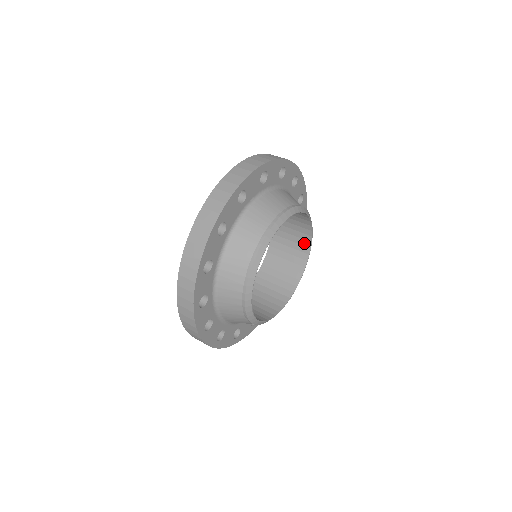
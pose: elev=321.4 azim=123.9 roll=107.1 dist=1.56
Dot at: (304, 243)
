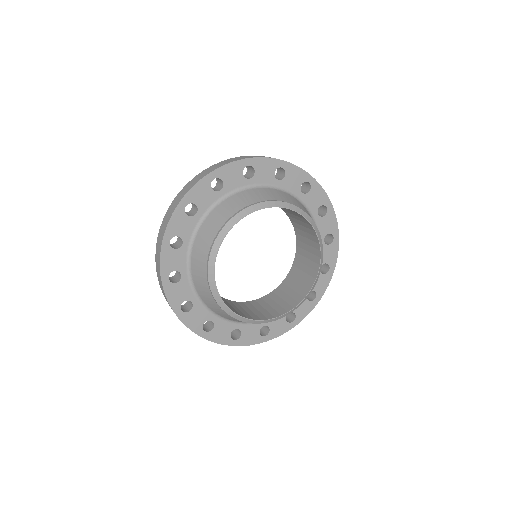
Dot at: (312, 273)
